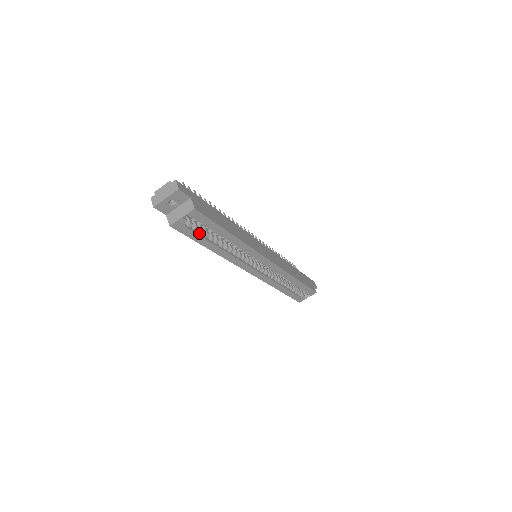
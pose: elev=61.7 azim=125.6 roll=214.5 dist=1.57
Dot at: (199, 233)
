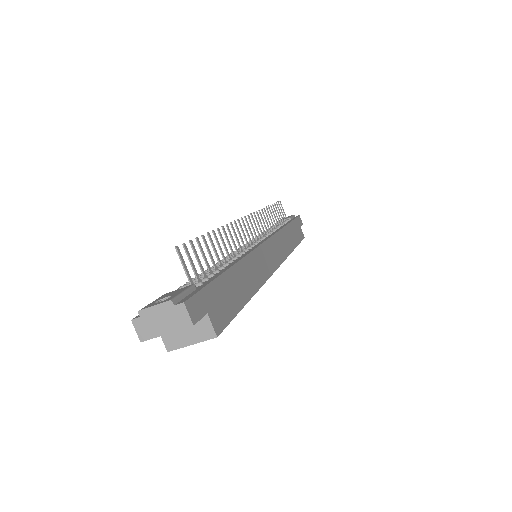
Dot at: occluded
